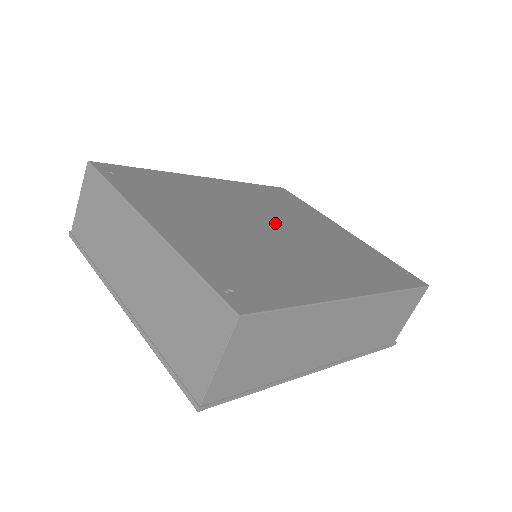
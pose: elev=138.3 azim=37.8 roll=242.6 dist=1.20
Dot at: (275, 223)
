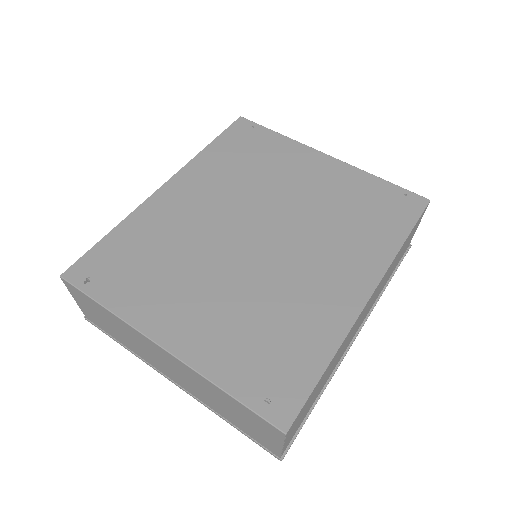
Dot at: (259, 220)
